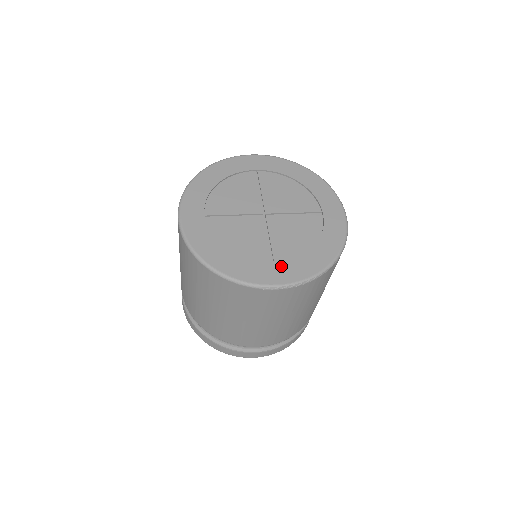
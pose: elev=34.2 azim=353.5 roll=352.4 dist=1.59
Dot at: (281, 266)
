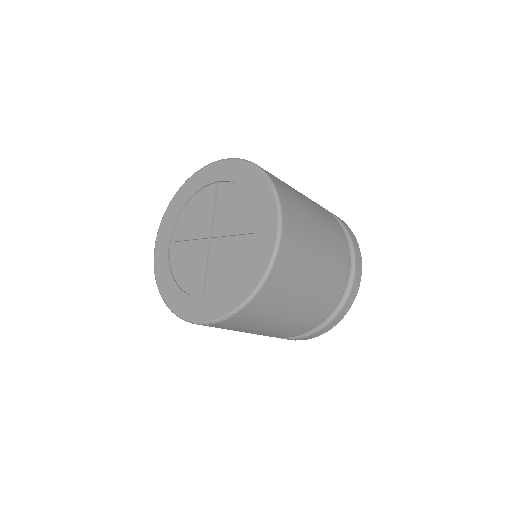
Dot at: (206, 301)
